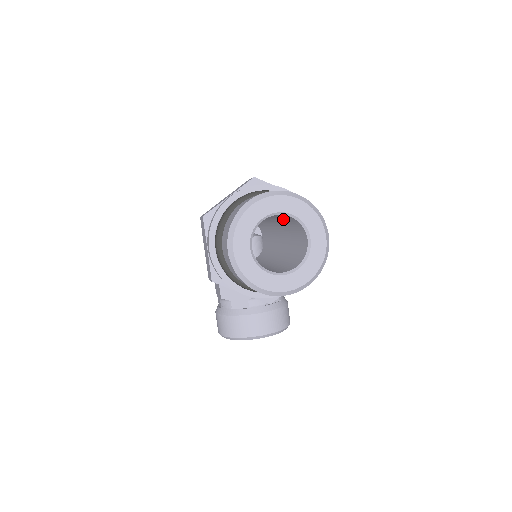
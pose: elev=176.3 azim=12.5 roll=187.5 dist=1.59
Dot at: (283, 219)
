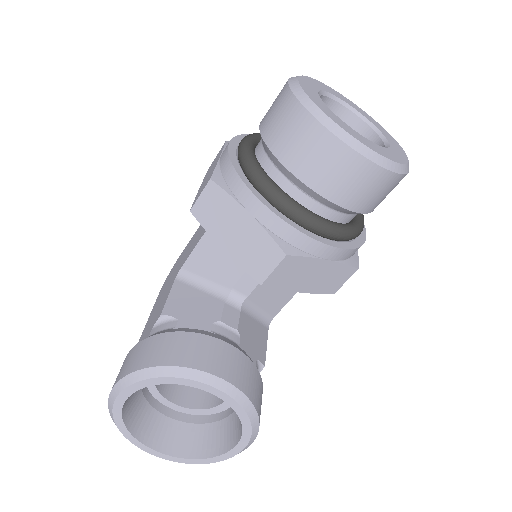
Dot at: occluded
